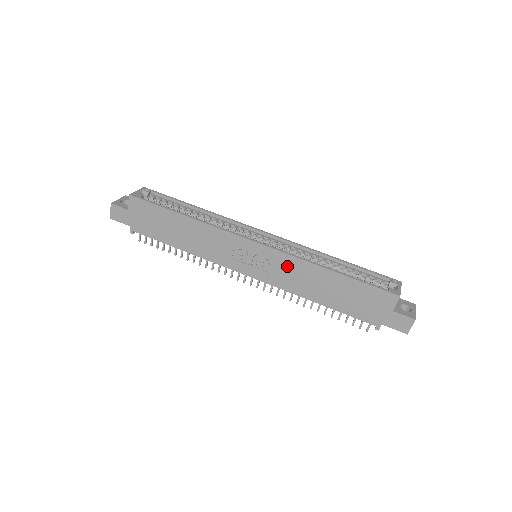
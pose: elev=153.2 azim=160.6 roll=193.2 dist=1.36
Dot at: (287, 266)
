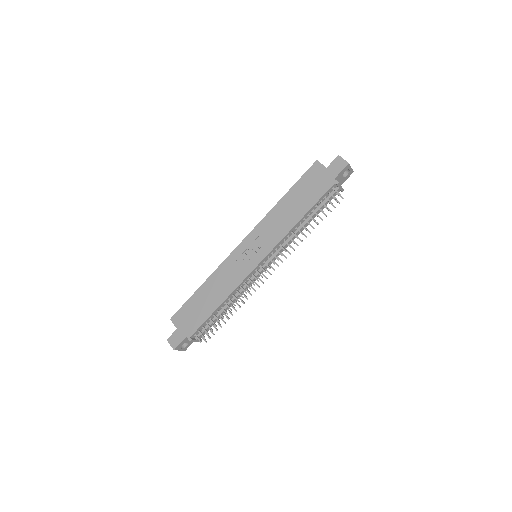
Dot at: (265, 229)
